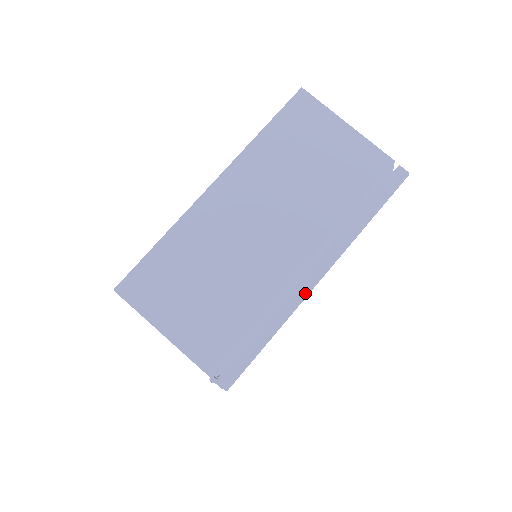
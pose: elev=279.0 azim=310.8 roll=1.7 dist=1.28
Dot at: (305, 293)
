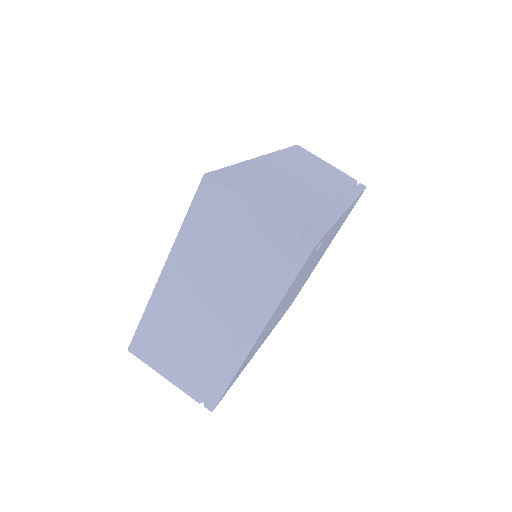
Dot at: (247, 351)
